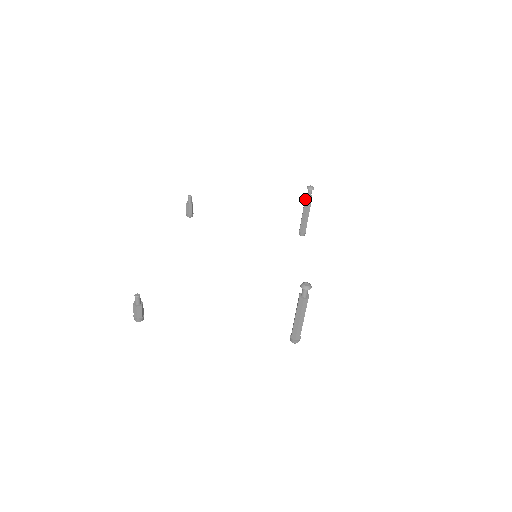
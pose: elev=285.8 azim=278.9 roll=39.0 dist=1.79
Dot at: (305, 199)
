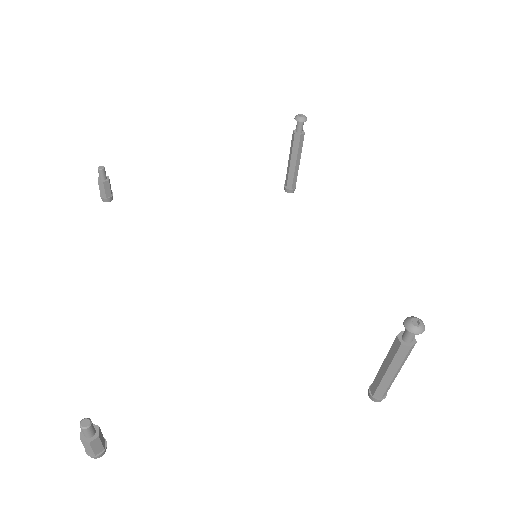
Dot at: (294, 138)
